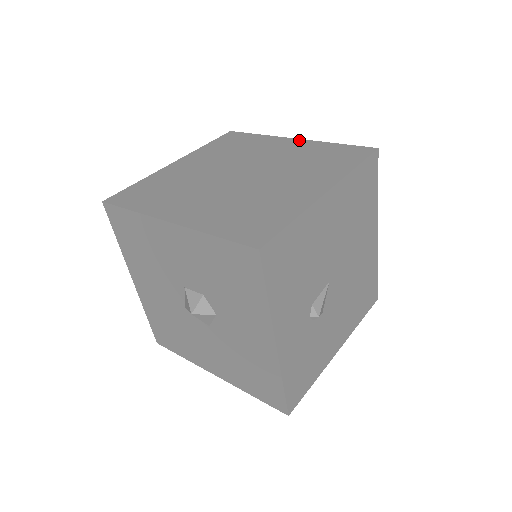
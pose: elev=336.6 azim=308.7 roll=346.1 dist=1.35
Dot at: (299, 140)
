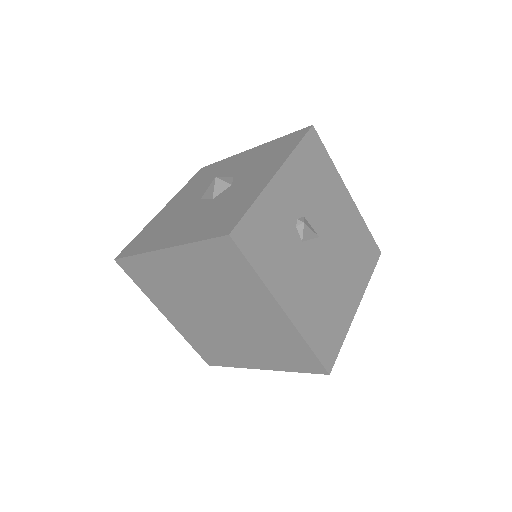
Dot at: occluded
